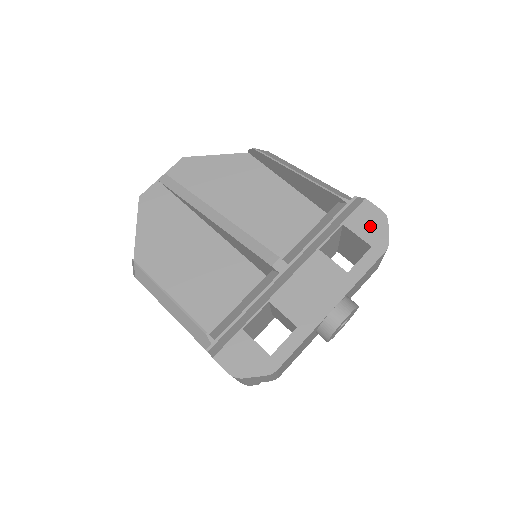
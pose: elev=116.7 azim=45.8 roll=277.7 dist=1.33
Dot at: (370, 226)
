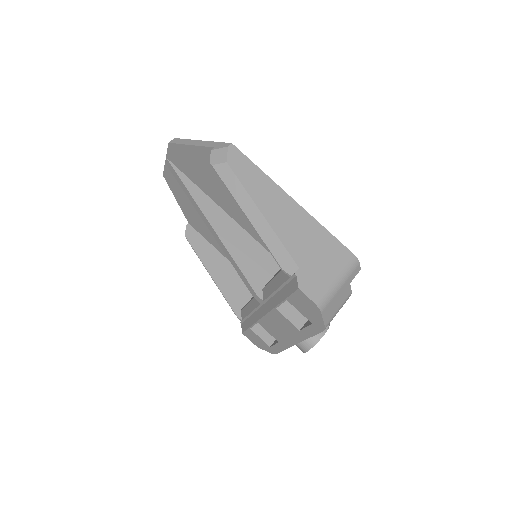
Dot at: (307, 310)
